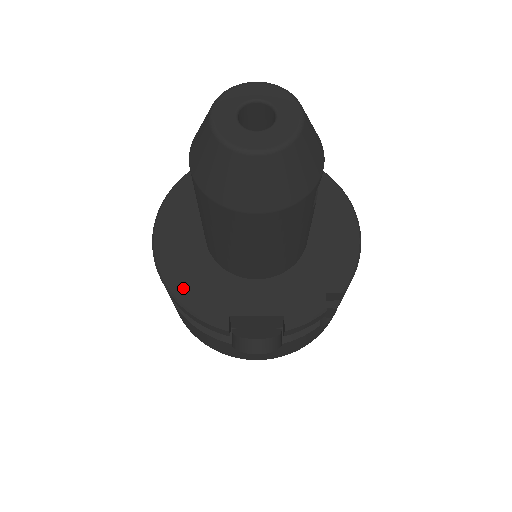
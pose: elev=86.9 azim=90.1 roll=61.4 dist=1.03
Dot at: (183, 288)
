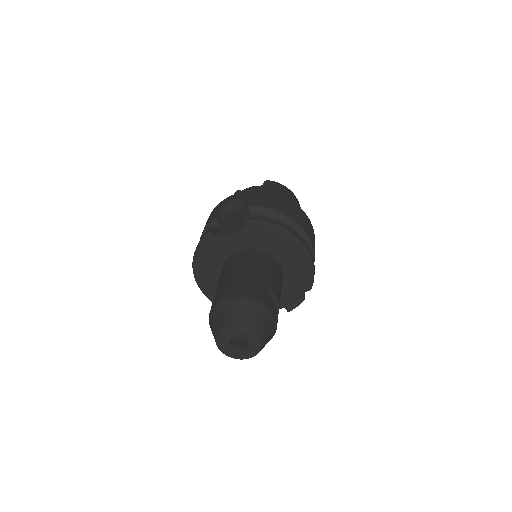
Dot at: occluded
